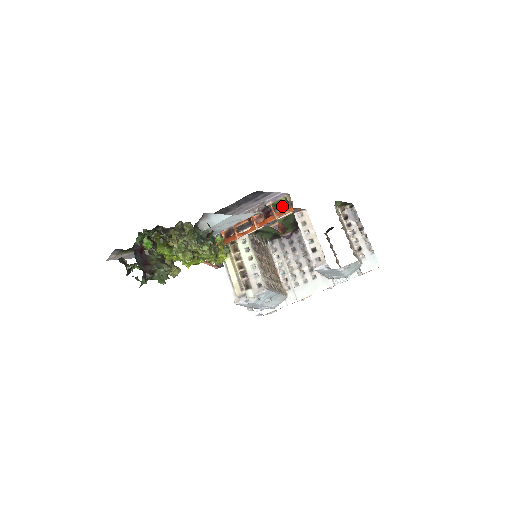
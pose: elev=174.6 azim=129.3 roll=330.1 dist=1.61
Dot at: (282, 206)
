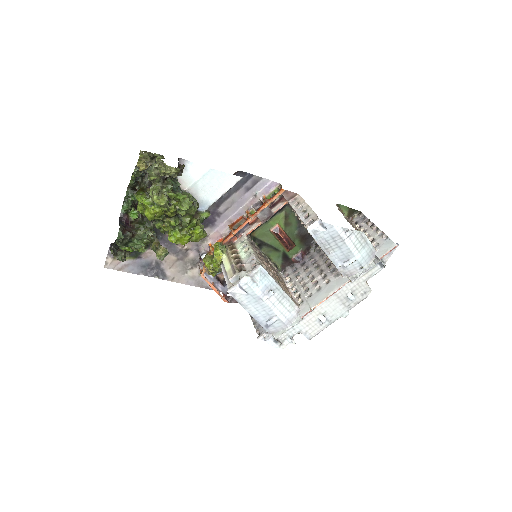
Dot at: (278, 202)
